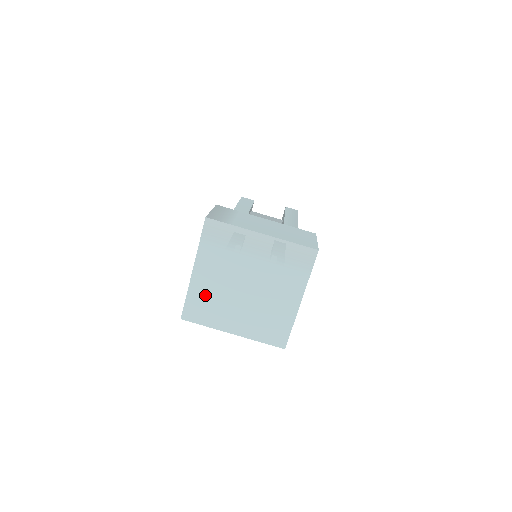
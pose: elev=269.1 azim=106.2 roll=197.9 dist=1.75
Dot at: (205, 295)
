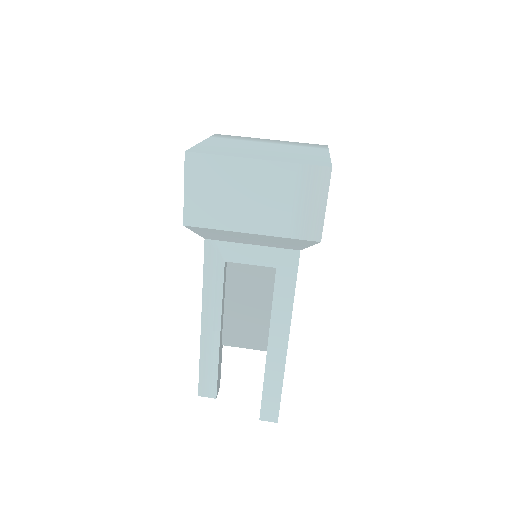
Dot at: (217, 147)
